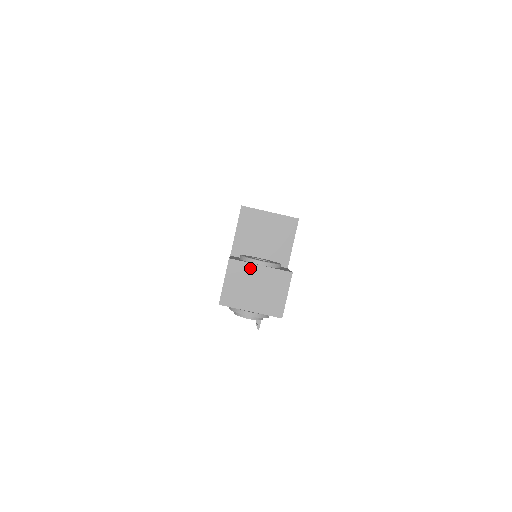
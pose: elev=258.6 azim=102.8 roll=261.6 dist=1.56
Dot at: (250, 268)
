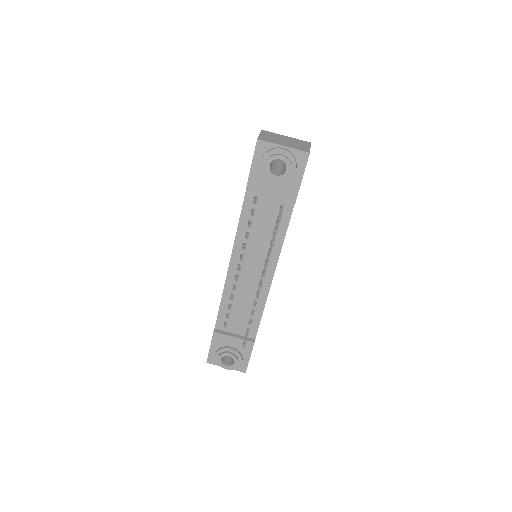
Dot at: (278, 135)
